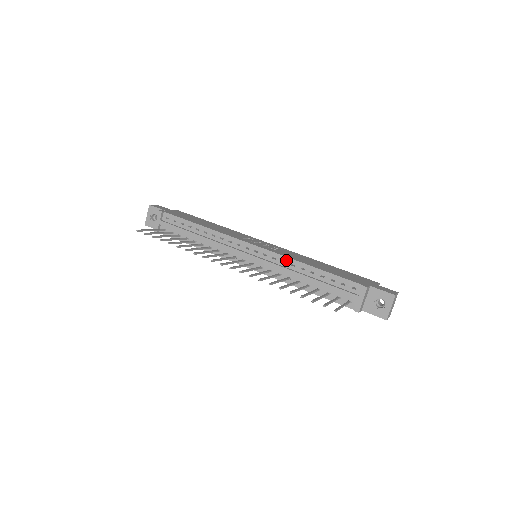
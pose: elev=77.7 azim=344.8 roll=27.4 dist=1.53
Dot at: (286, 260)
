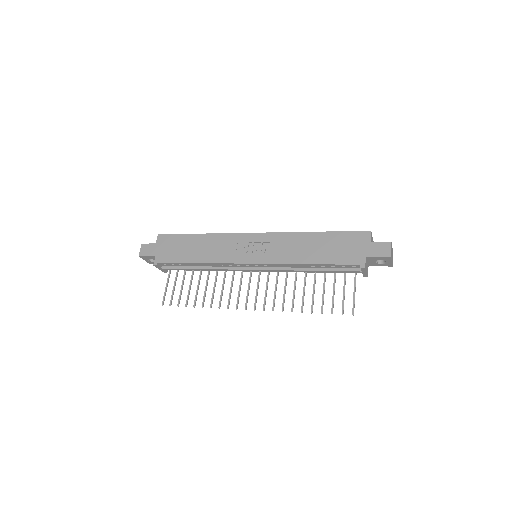
Dot at: (285, 265)
